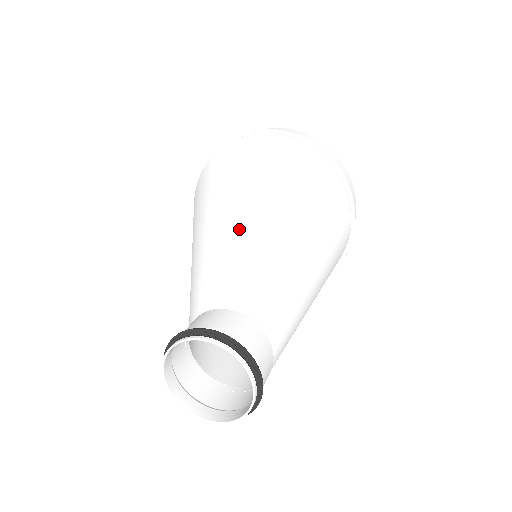
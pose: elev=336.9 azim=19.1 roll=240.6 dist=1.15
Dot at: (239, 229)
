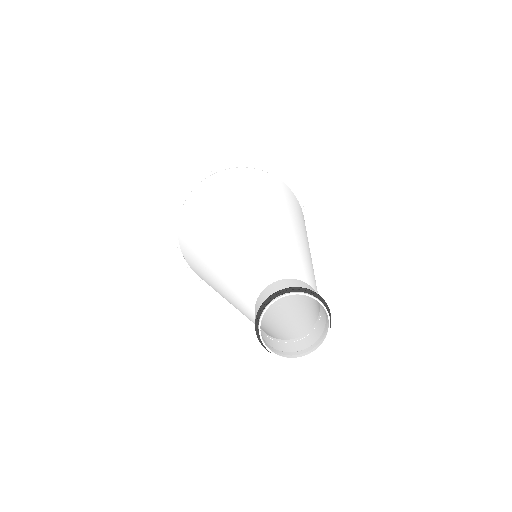
Dot at: (254, 232)
